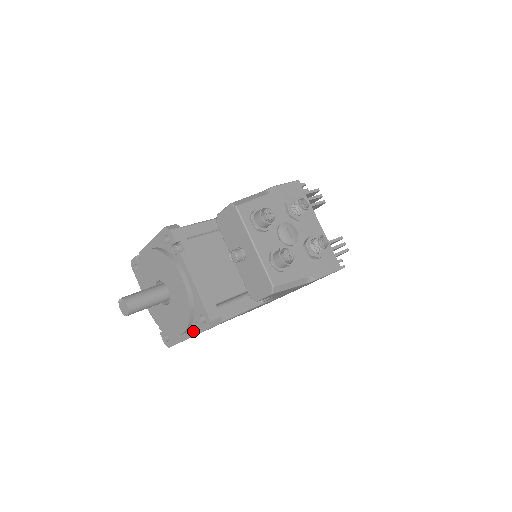
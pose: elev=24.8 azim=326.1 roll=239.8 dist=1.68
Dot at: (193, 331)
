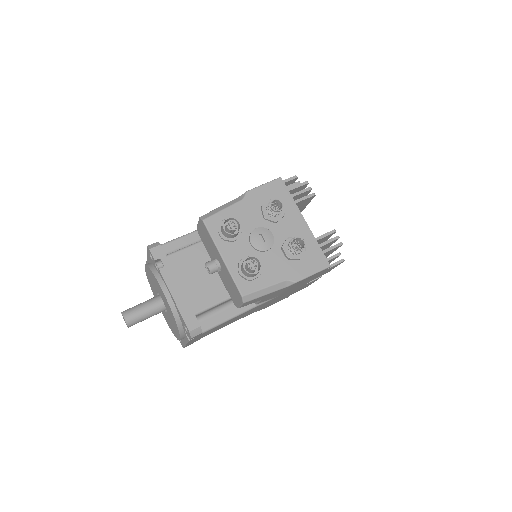
Dot at: (186, 338)
